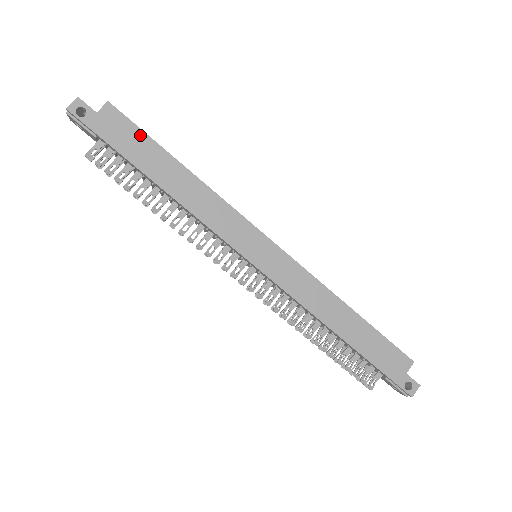
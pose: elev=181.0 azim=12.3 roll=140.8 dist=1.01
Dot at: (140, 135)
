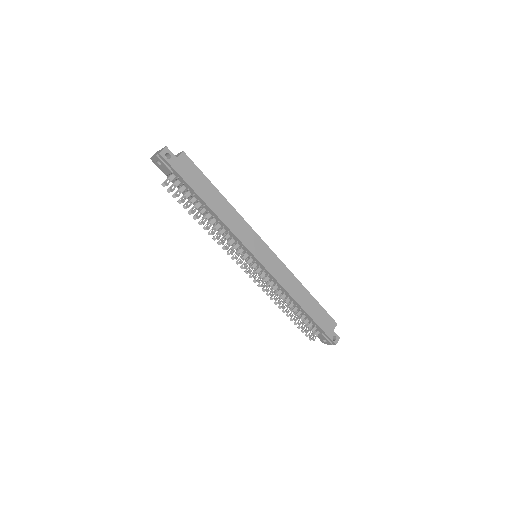
Dot at: (200, 175)
